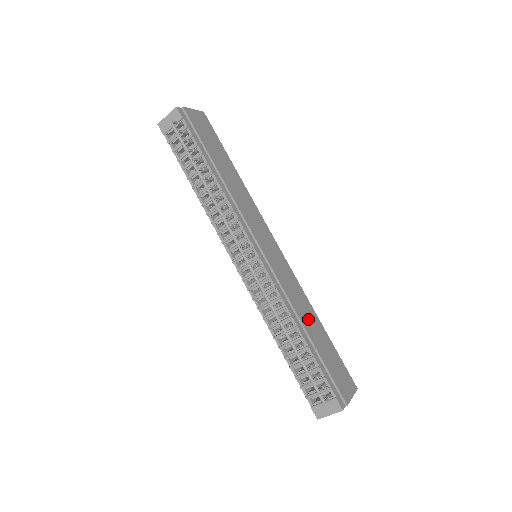
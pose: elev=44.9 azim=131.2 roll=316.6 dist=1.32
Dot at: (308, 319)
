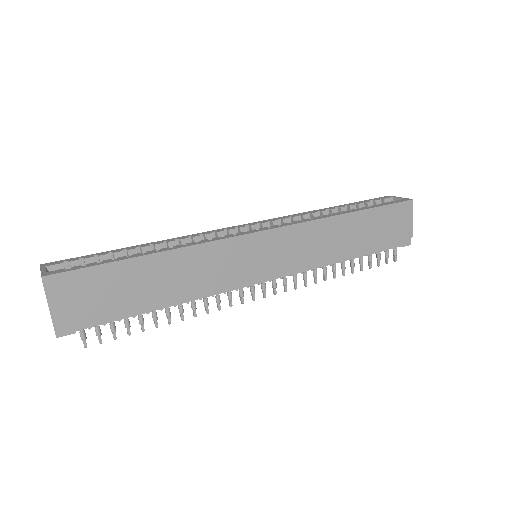
Dot at: (342, 238)
